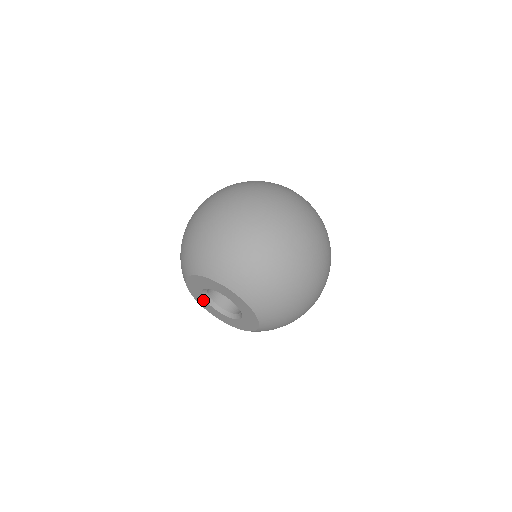
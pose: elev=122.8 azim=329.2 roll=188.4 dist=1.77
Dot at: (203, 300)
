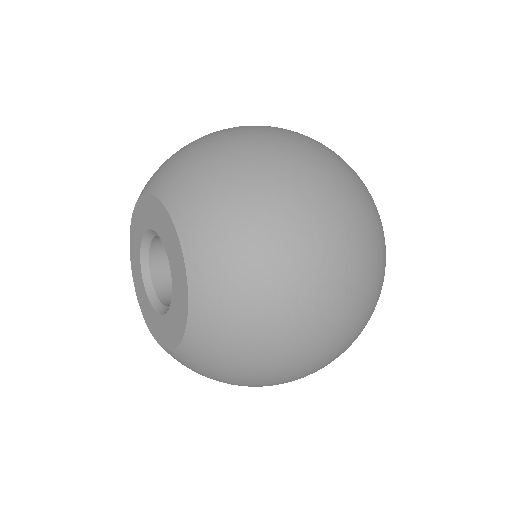
Dot at: (138, 264)
